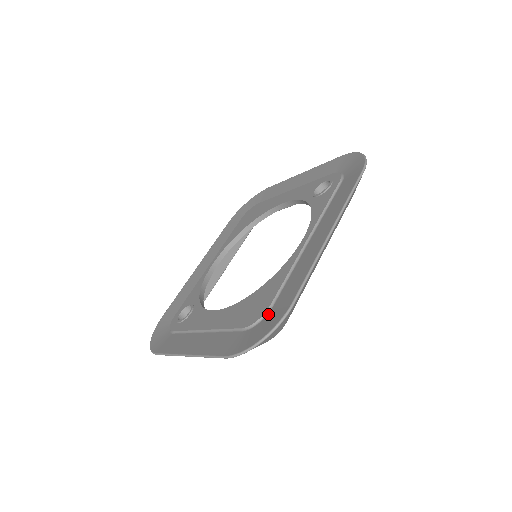
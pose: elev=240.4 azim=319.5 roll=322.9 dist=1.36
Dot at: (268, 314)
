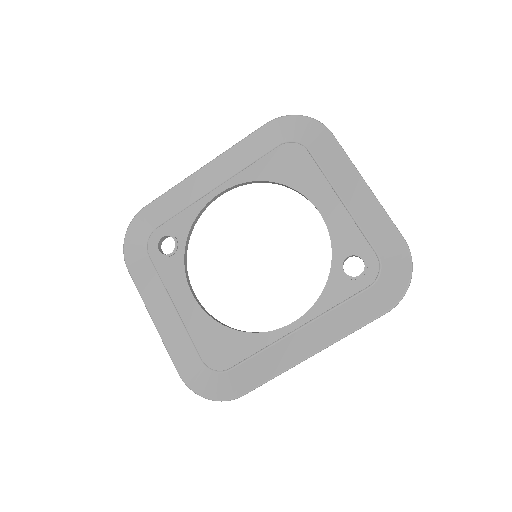
Dot at: (225, 373)
